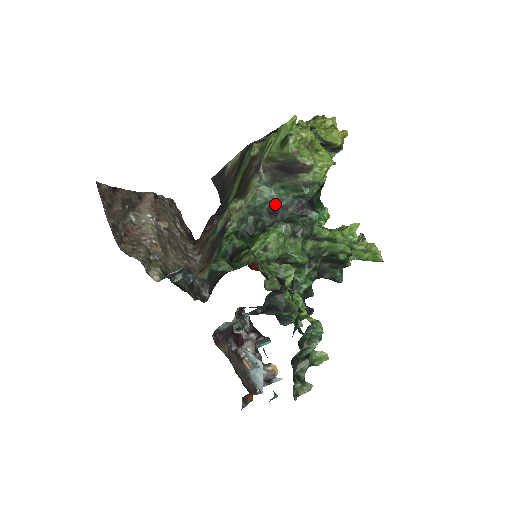
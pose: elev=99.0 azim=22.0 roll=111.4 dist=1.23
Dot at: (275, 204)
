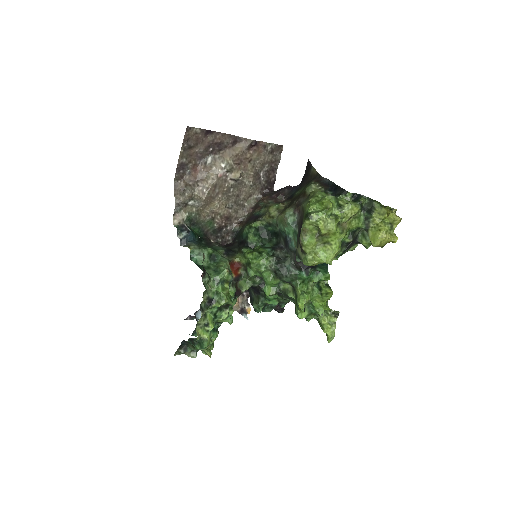
Dot at: (287, 240)
